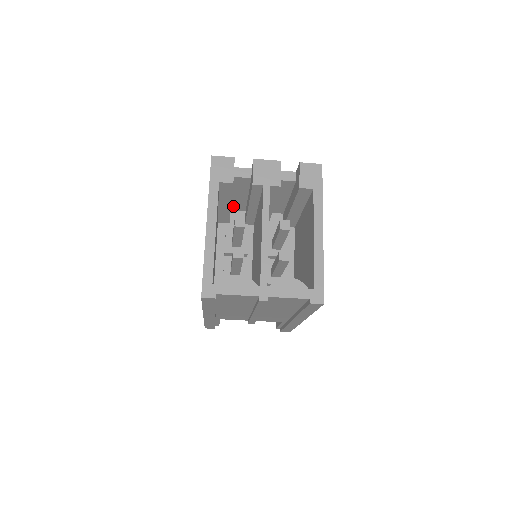
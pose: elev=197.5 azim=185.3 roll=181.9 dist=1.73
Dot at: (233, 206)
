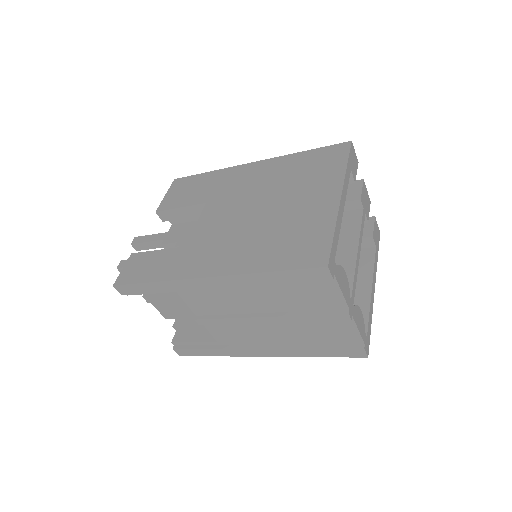
Dot at: occluded
